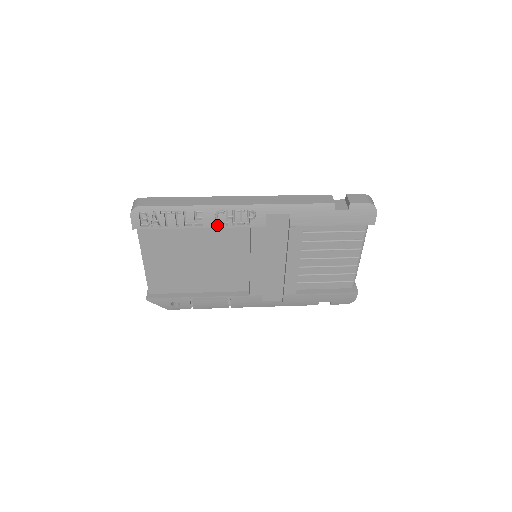
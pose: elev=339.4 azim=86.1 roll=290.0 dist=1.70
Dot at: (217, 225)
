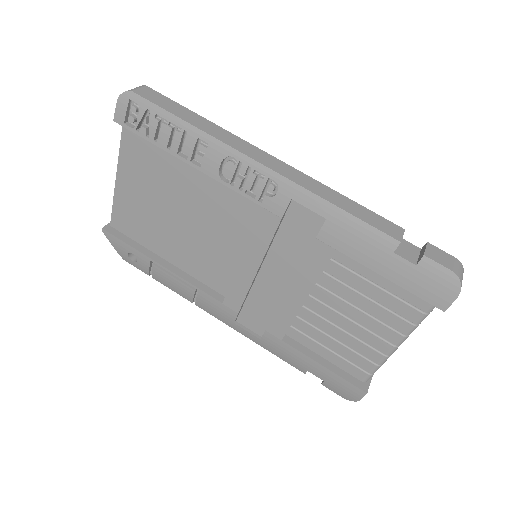
Dot at: (219, 177)
